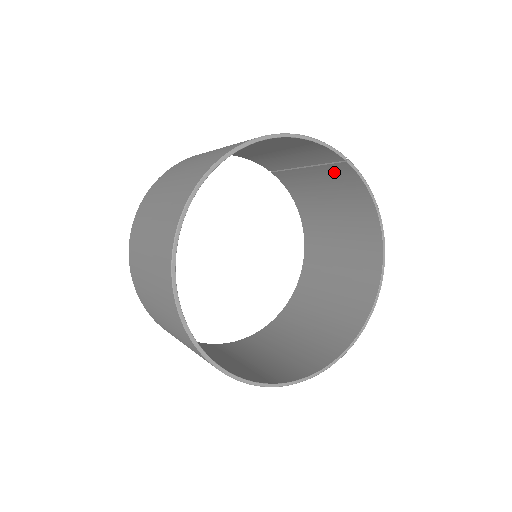
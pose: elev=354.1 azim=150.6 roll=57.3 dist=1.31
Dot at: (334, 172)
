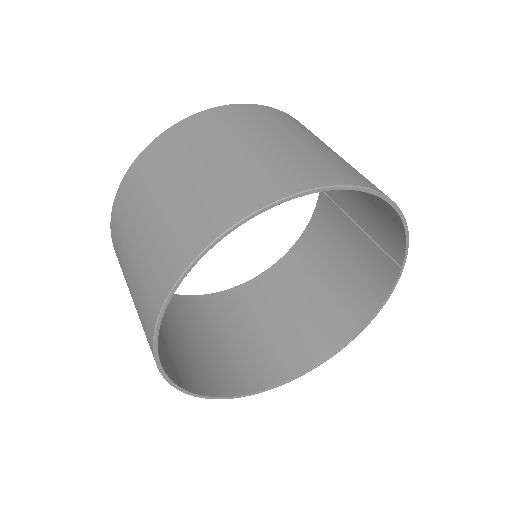
Dot at: (377, 258)
